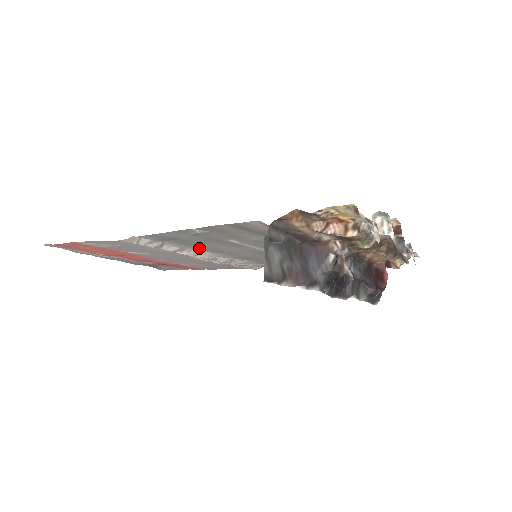
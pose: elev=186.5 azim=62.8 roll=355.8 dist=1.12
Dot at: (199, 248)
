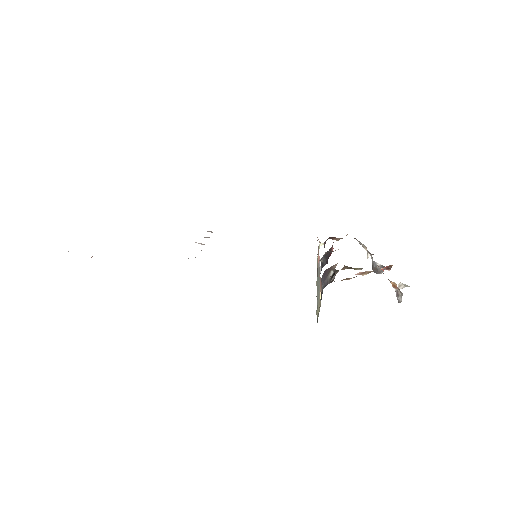
Dot at: occluded
